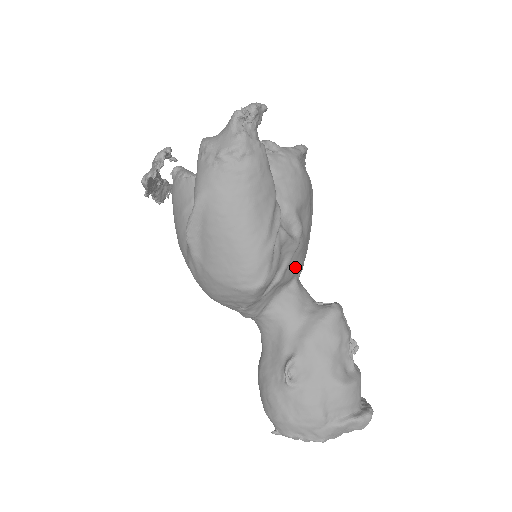
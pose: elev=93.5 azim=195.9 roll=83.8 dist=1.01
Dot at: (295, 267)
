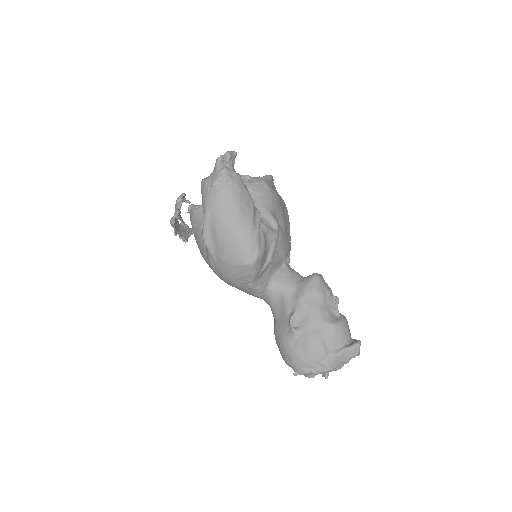
Dot at: (281, 253)
